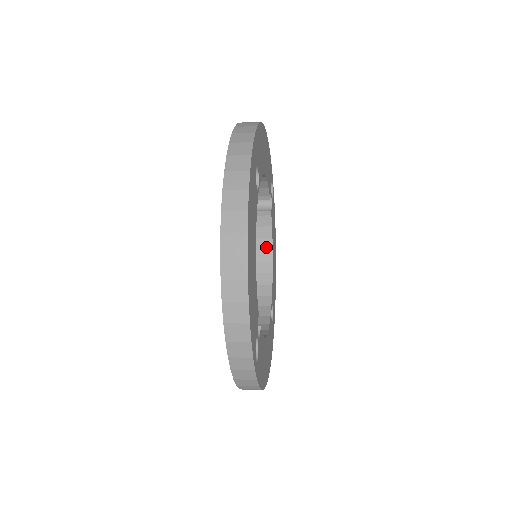
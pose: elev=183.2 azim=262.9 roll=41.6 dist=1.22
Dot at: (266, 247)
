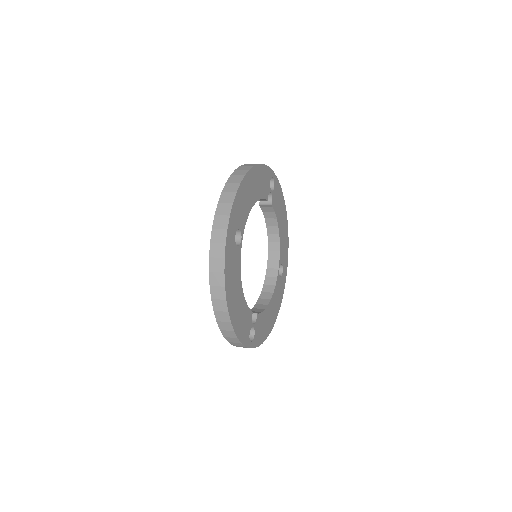
Dot at: (273, 224)
